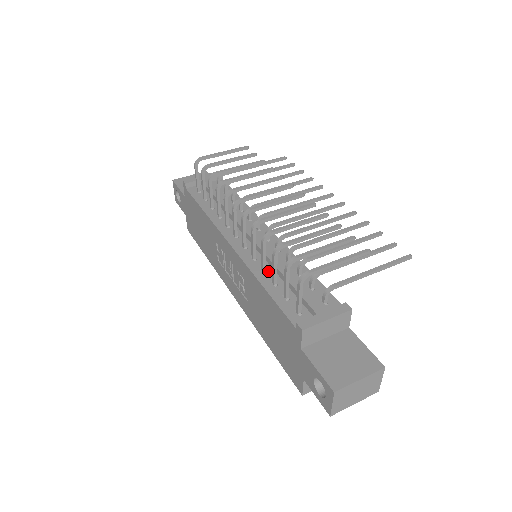
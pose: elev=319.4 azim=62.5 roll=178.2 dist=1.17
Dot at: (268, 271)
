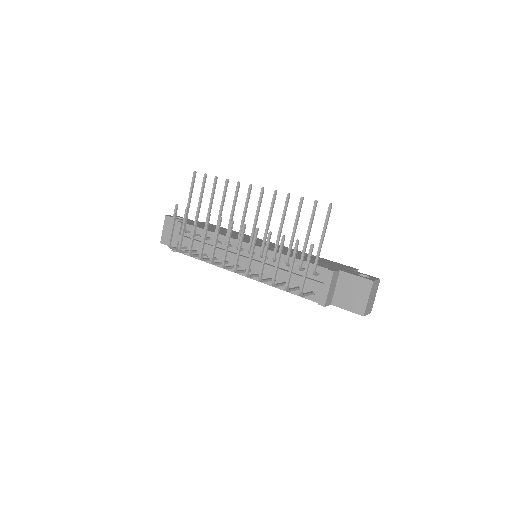
Dot at: (276, 278)
